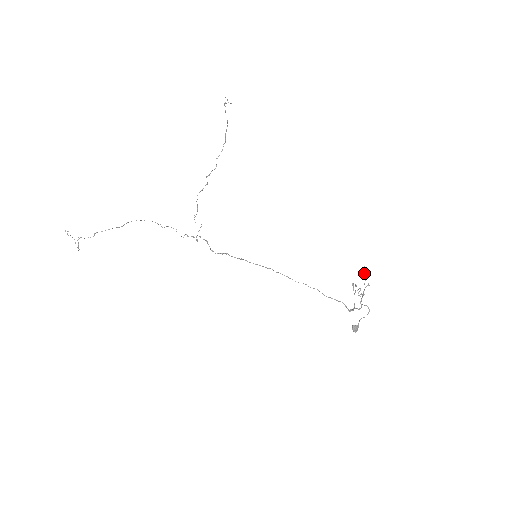
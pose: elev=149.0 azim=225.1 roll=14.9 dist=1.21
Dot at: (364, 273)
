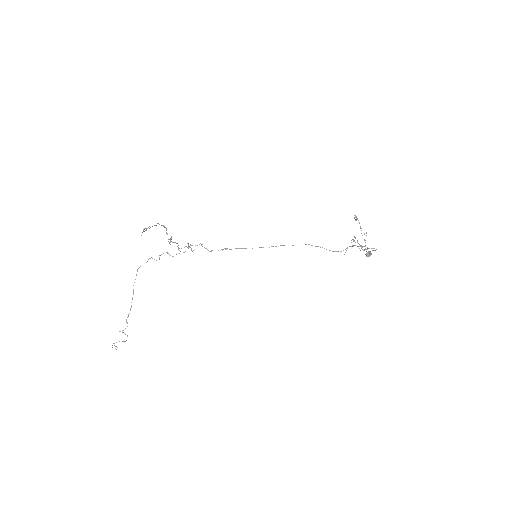
Dot at: (356, 220)
